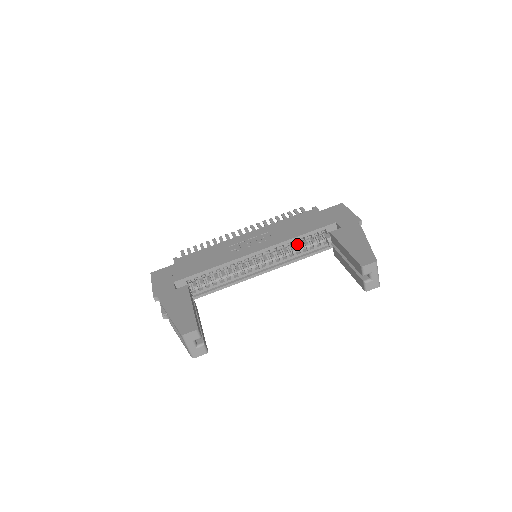
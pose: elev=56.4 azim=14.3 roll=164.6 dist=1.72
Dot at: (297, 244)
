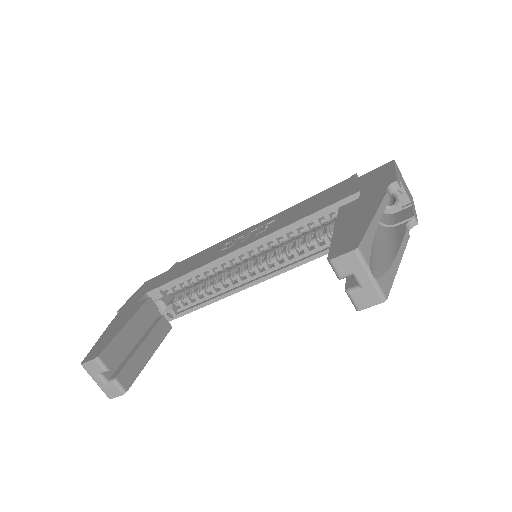
Dot at: (313, 234)
